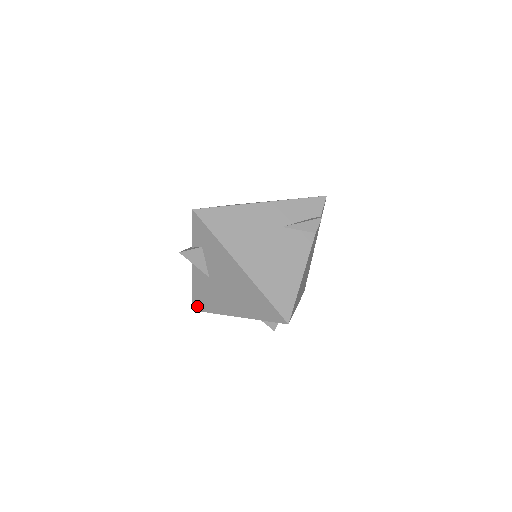
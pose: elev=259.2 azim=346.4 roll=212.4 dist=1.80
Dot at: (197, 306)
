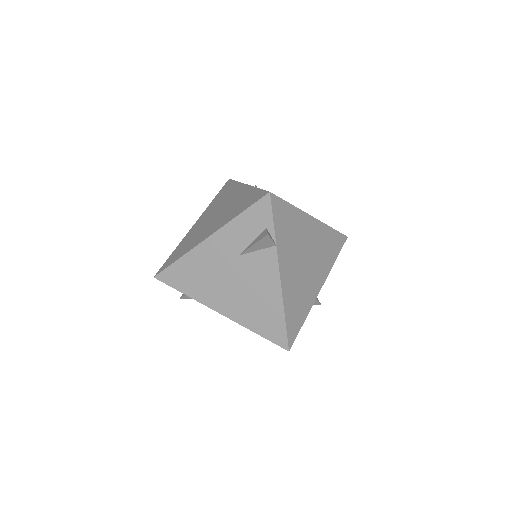
Dot at: occluded
